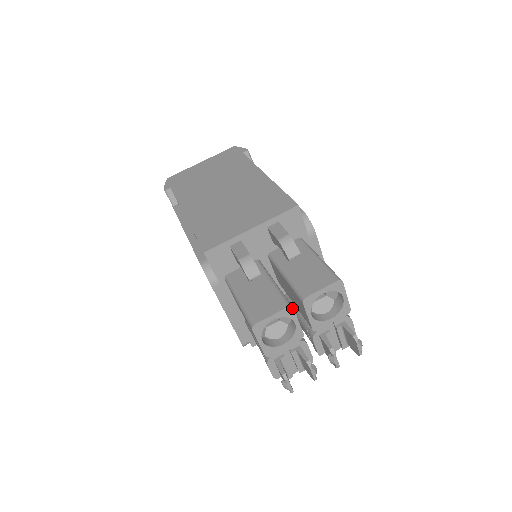
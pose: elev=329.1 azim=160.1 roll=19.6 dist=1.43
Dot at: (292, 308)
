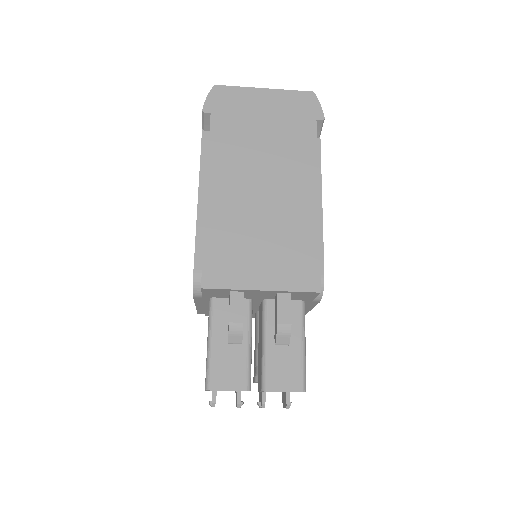
Dot at: occluded
